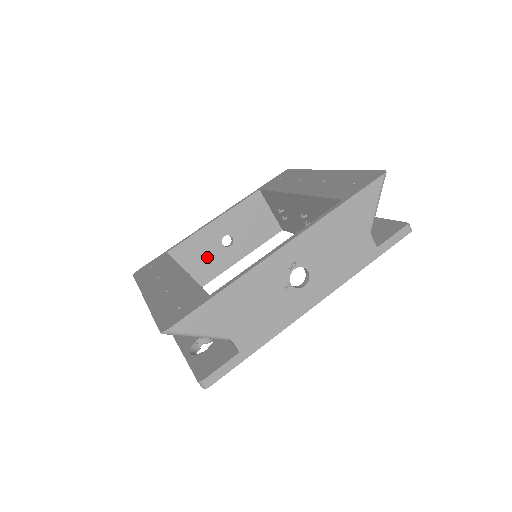
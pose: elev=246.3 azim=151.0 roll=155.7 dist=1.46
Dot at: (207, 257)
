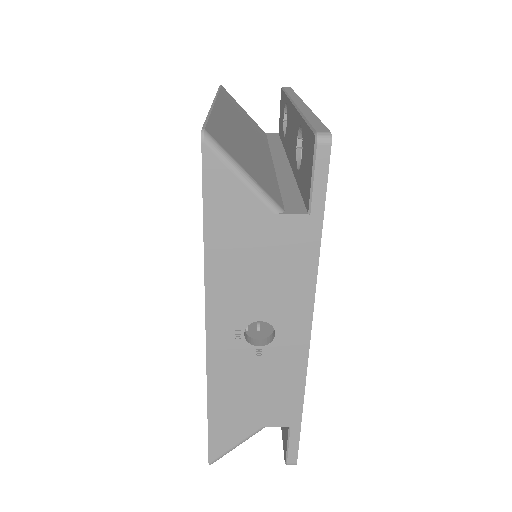
Dot at: occluded
